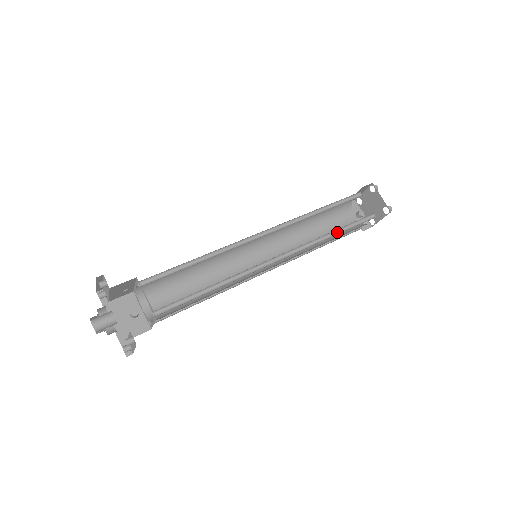
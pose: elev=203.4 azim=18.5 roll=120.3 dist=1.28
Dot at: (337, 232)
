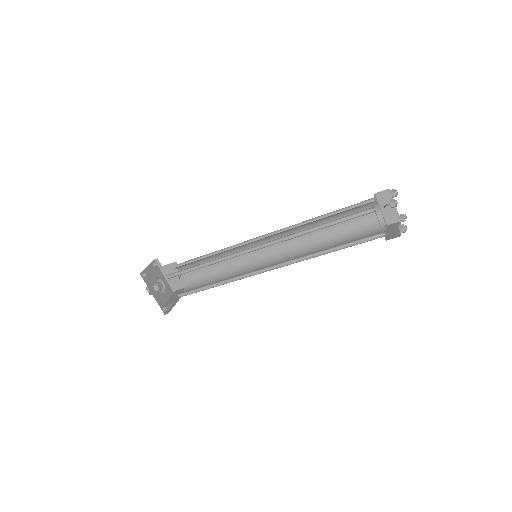
Dot at: (332, 248)
